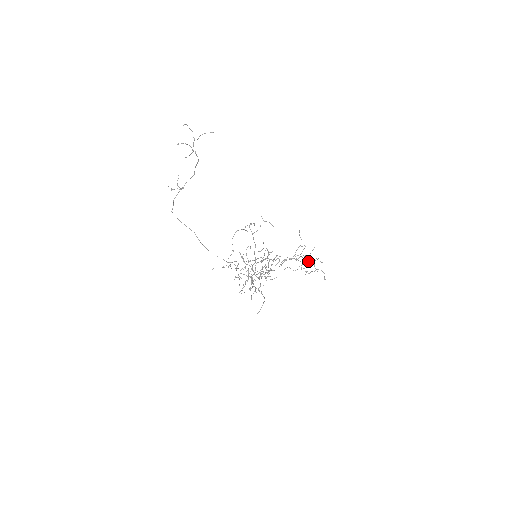
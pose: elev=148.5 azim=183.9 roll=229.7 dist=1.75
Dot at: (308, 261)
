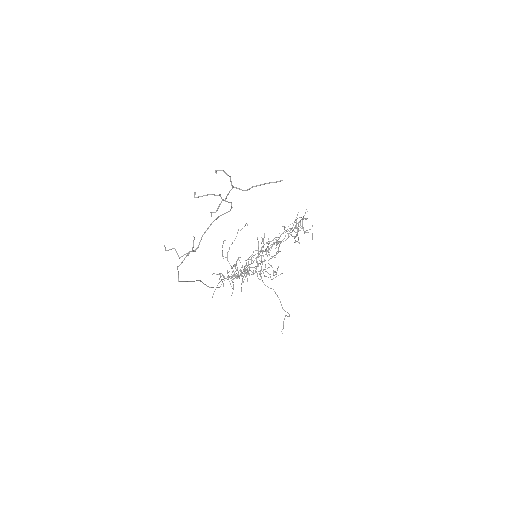
Dot at: (304, 233)
